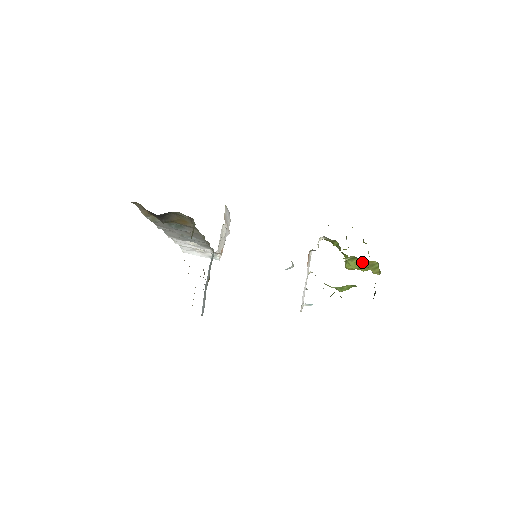
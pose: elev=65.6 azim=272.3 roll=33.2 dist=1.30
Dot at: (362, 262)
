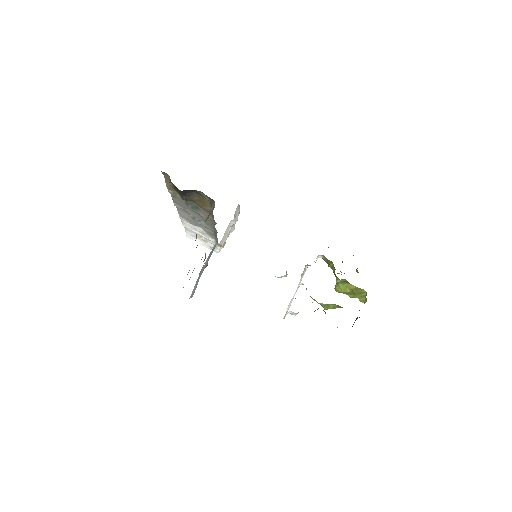
Dot at: (352, 288)
